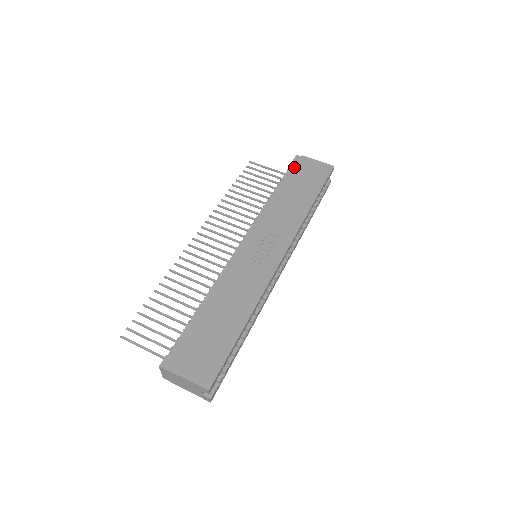
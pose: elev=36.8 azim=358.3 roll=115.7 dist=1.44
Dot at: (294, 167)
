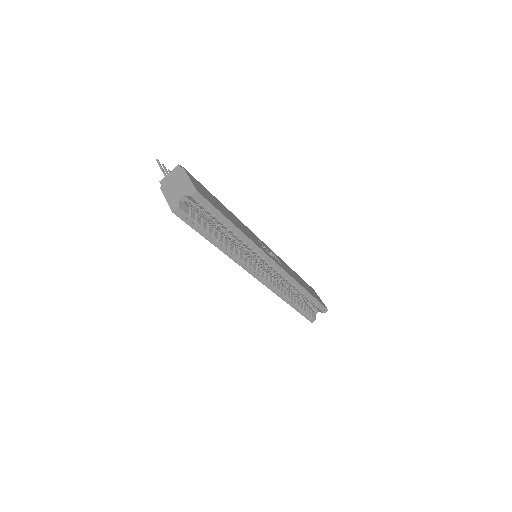
Dot at: occluded
